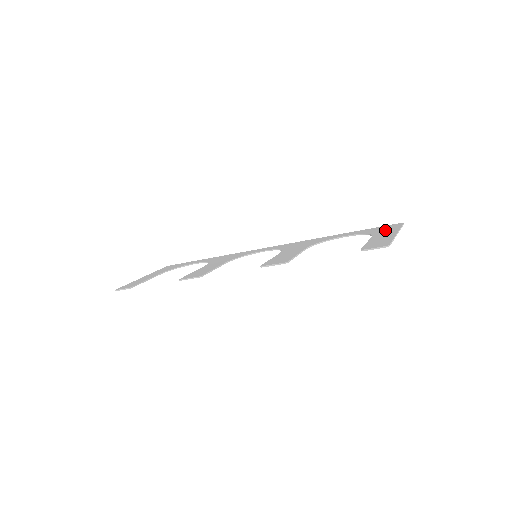
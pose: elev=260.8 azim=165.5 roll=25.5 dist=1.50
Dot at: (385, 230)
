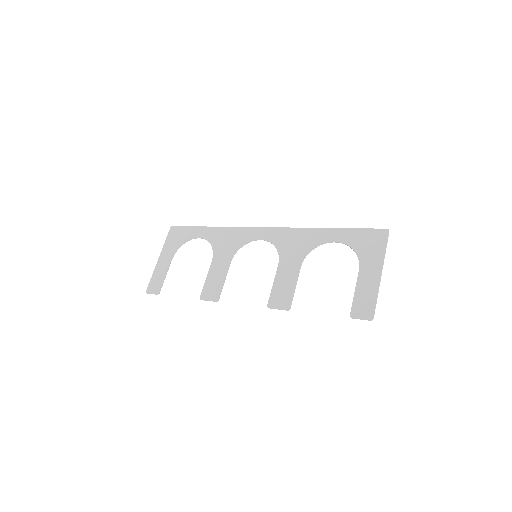
Dot at: (371, 252)
